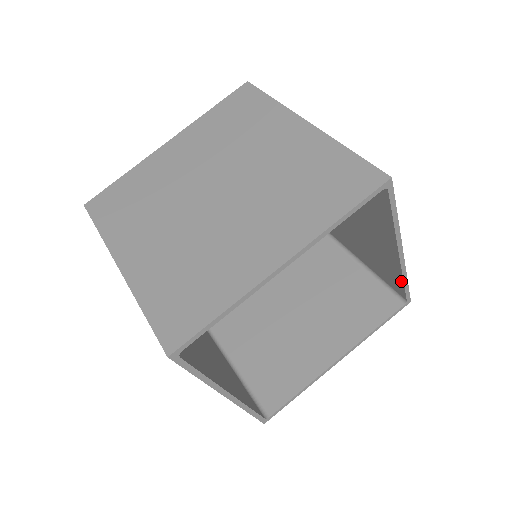
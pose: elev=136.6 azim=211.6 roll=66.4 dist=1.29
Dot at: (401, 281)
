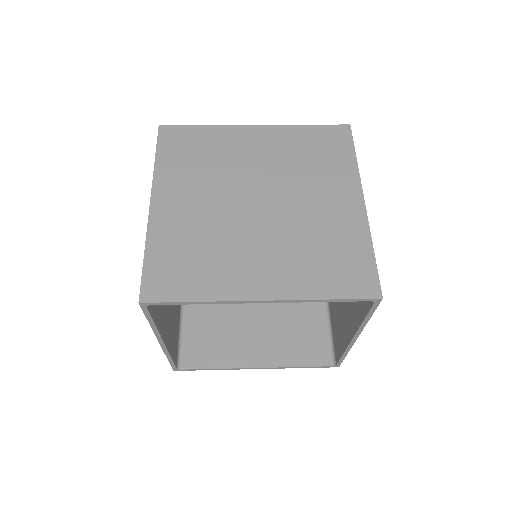
Dot at: (342, 352)
